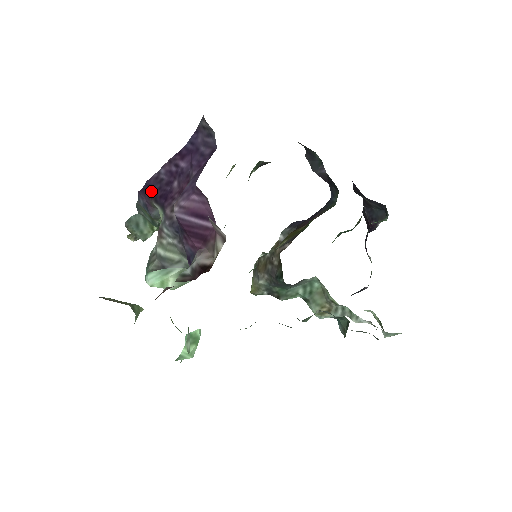
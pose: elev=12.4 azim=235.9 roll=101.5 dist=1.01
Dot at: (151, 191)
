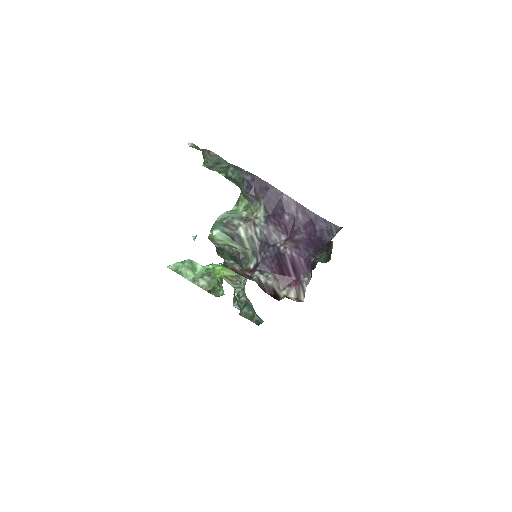
Dot at: (267, 194)
